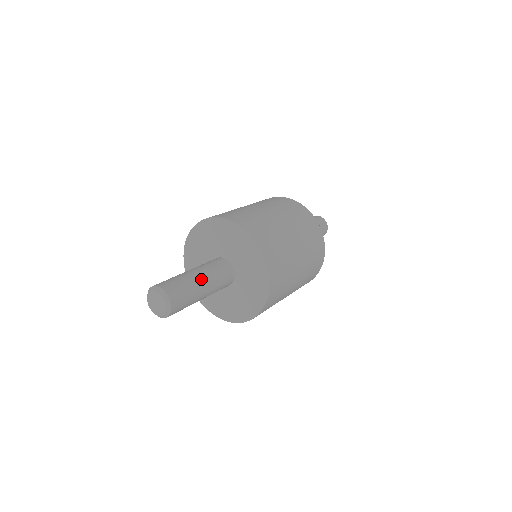
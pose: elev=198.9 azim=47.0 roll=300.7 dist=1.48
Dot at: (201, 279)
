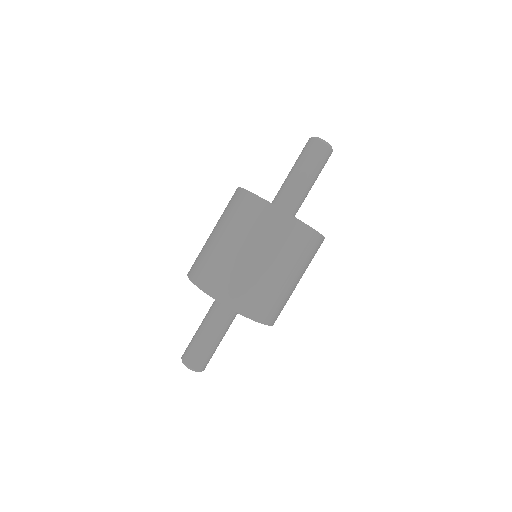
Dot at: (215, 338)
